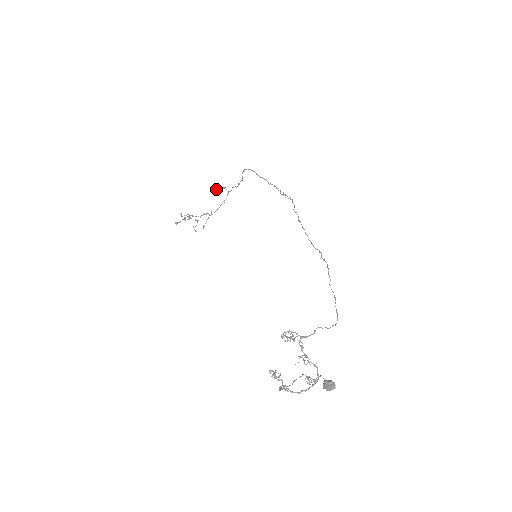
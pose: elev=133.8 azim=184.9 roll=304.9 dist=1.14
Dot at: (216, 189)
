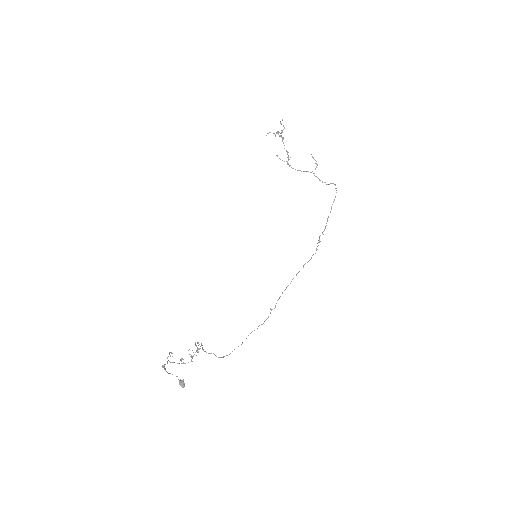
Dot at: occluded
